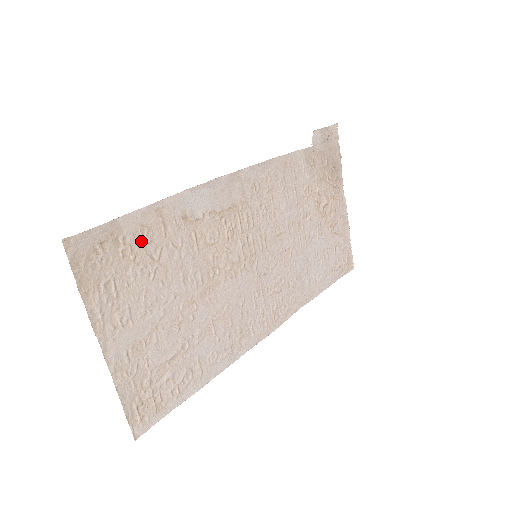
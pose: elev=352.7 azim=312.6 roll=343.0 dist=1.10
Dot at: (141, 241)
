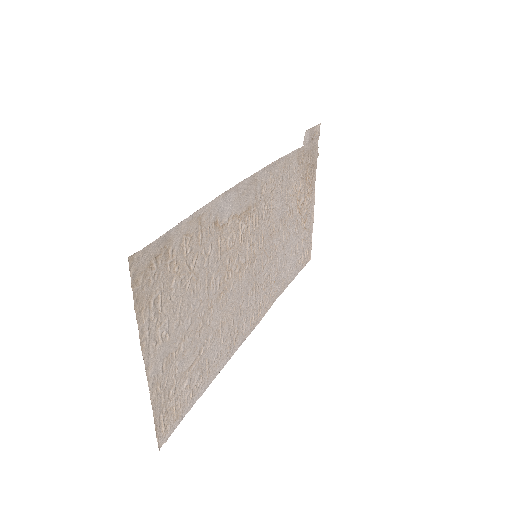
Dot at: (184, 251)
